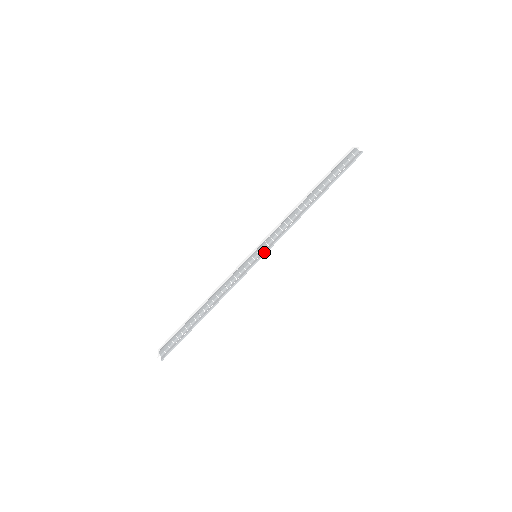
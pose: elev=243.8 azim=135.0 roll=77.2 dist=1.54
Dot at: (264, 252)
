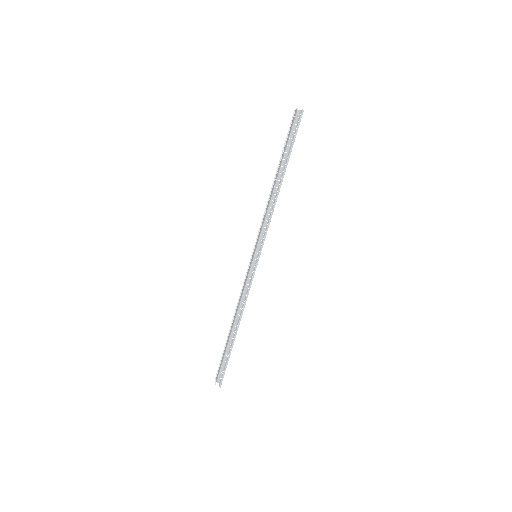
Dot at: (260, 249)
